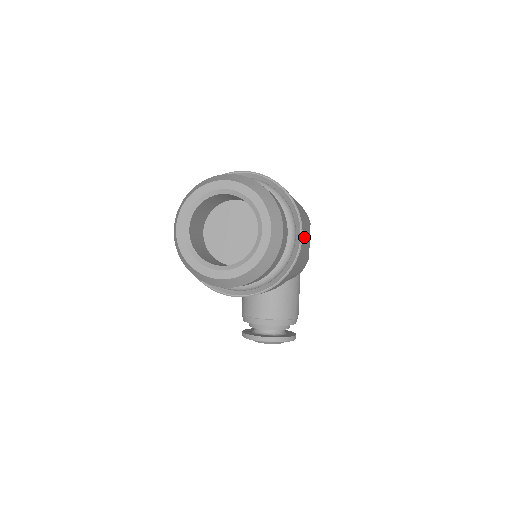
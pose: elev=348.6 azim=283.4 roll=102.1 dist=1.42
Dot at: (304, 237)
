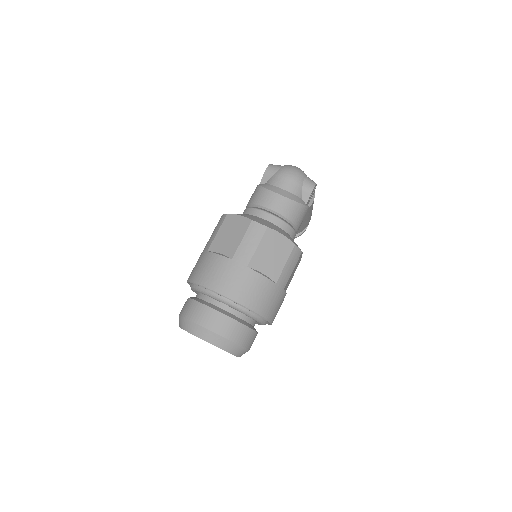
Dot at: occluded
